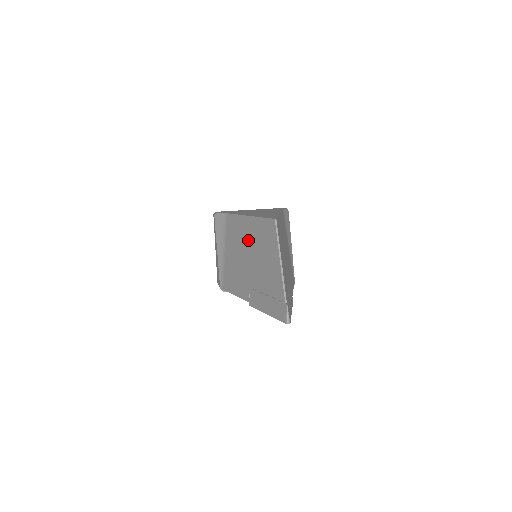
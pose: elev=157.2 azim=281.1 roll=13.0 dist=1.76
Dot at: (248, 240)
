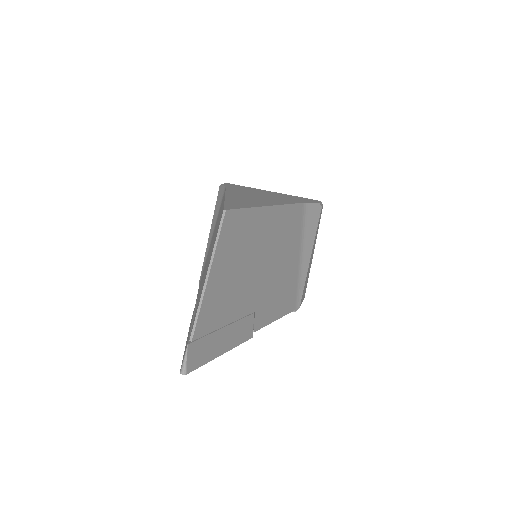
Dot at: (215, 231)
